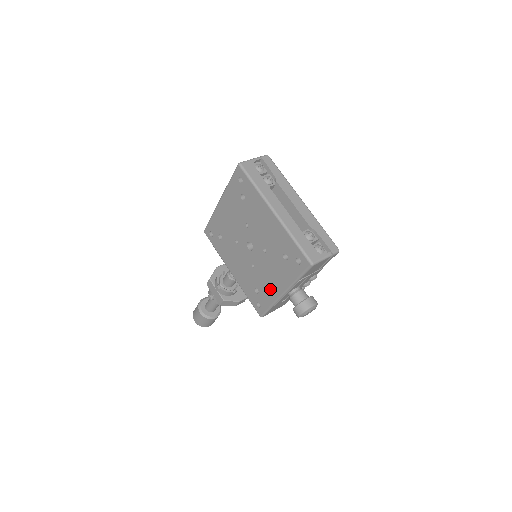
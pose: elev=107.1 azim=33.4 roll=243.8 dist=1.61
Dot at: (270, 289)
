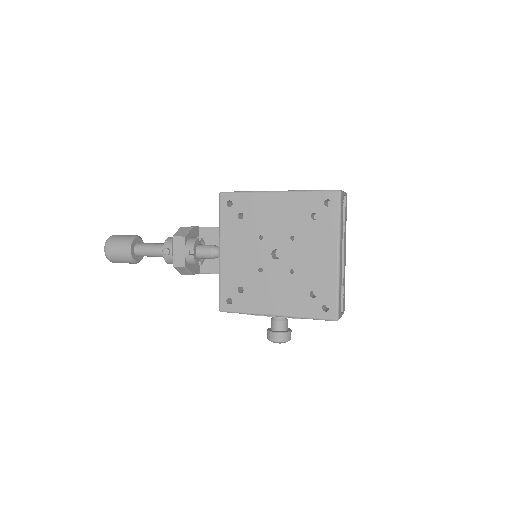
Dot at: (262, 301)
